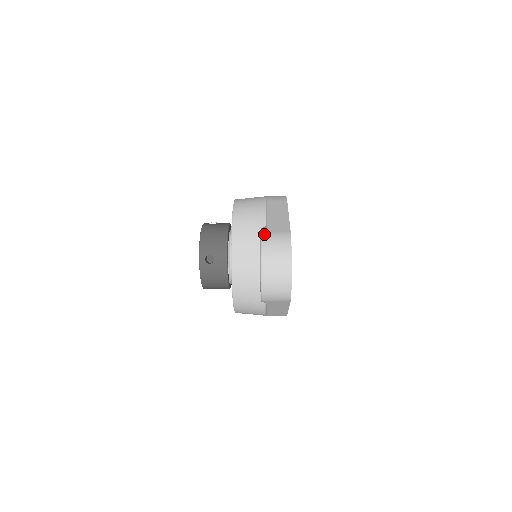
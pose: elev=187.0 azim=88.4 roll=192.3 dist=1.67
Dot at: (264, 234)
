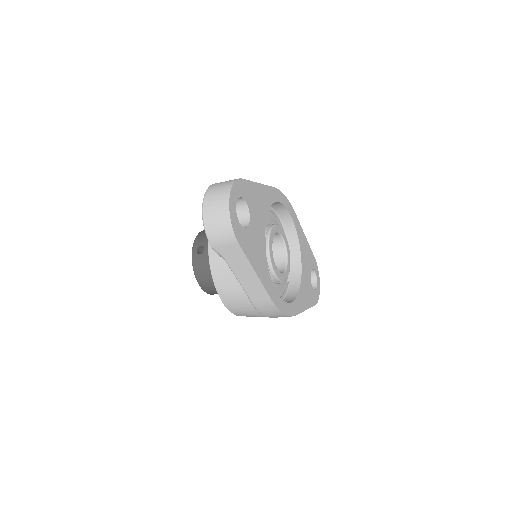
Dot at: occluded
